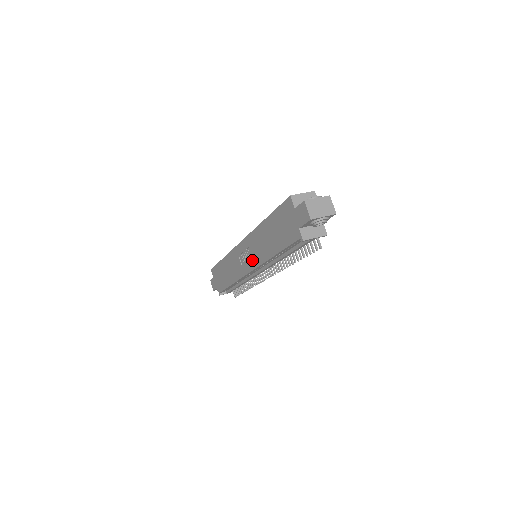
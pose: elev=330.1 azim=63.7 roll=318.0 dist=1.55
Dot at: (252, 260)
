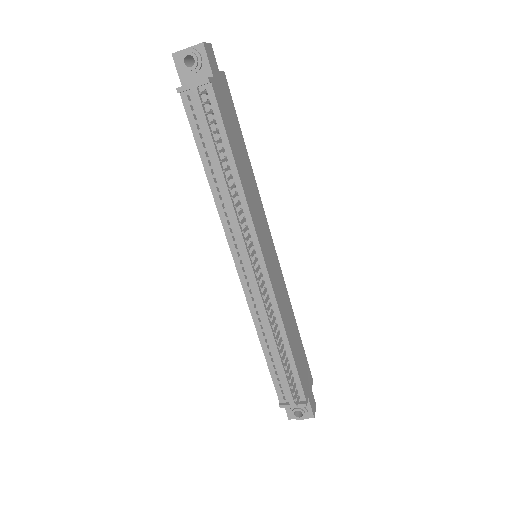
Dot at: occluded
